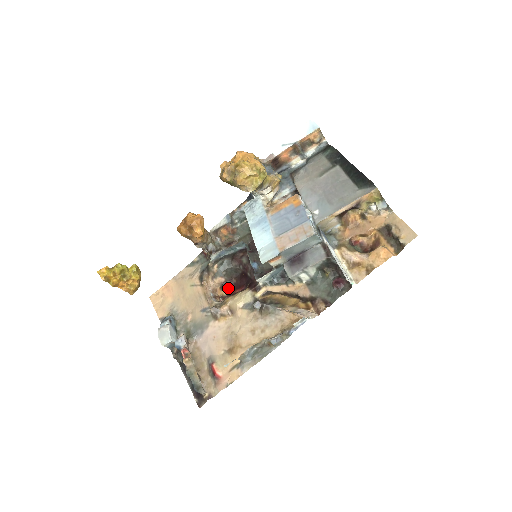
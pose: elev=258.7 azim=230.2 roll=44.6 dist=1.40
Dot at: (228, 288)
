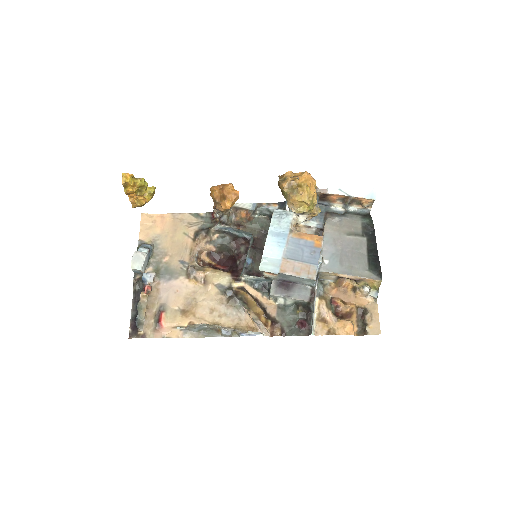
Dot at: (213, 258)
